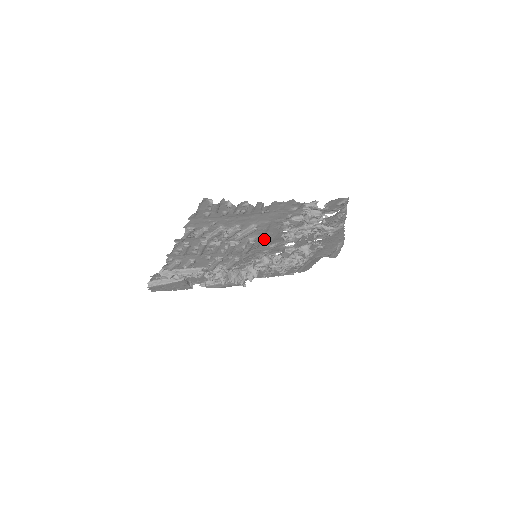
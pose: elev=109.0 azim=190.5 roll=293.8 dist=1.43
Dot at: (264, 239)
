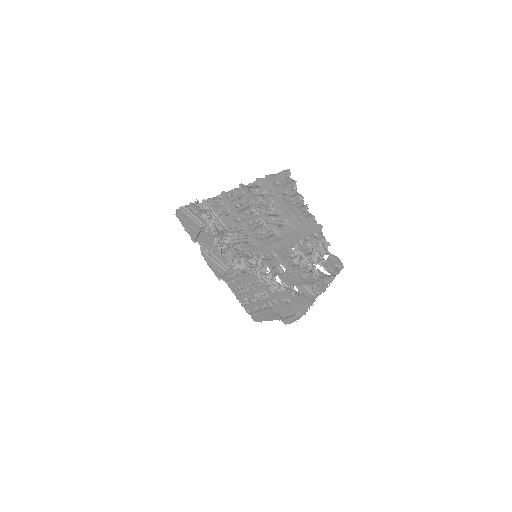
Dot at: (277, 242)
